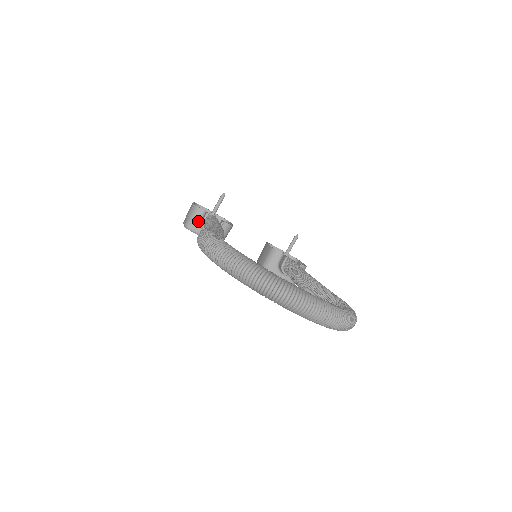
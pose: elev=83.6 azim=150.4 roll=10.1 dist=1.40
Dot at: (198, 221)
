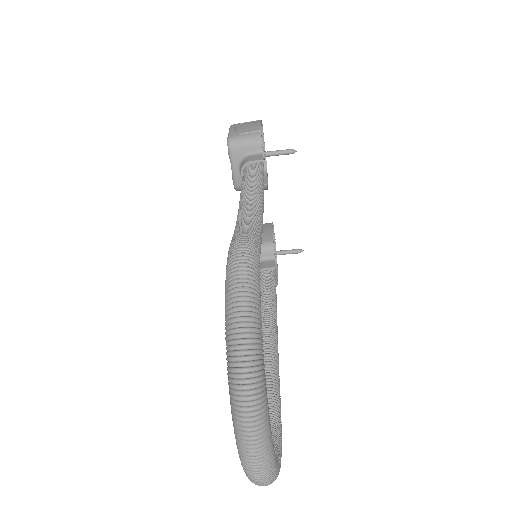
Dot at: (246, 151)
